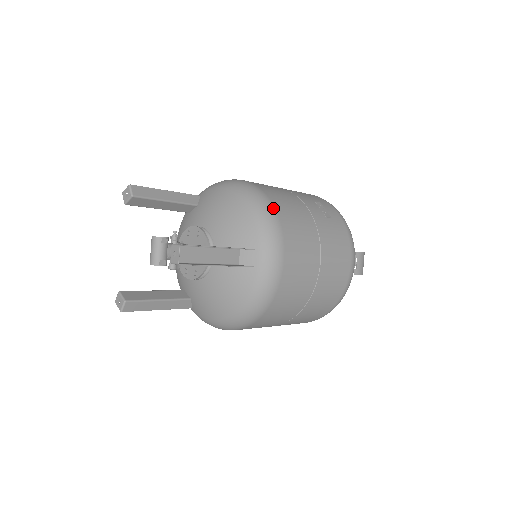
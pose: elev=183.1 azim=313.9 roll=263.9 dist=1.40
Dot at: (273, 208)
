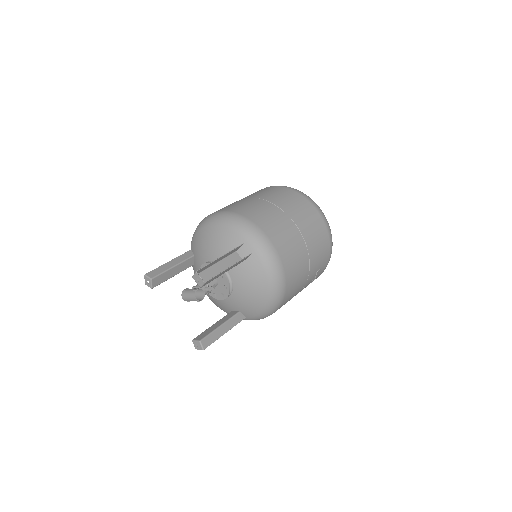
Dot at: occluded
